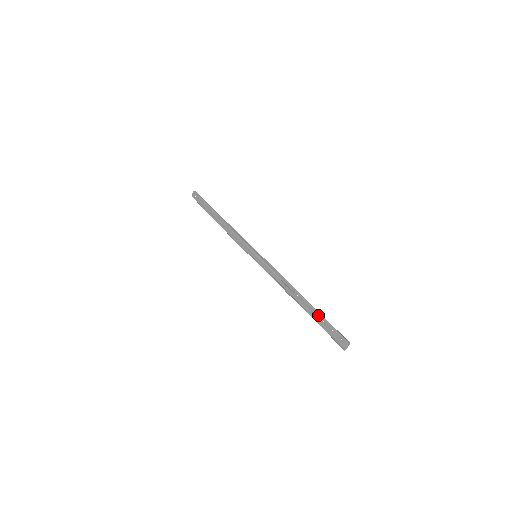
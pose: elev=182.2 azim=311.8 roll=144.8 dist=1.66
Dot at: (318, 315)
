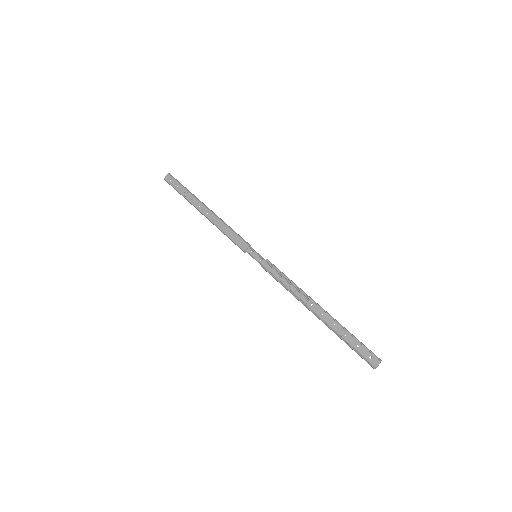
Dot at: (339, 328)
